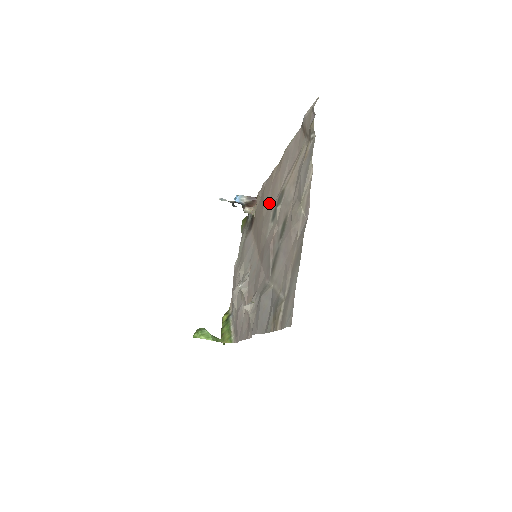
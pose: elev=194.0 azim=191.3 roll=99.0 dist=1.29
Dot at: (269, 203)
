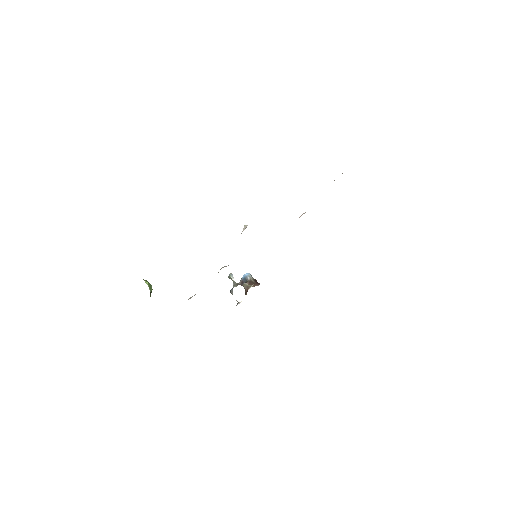
Dot at: occluded
